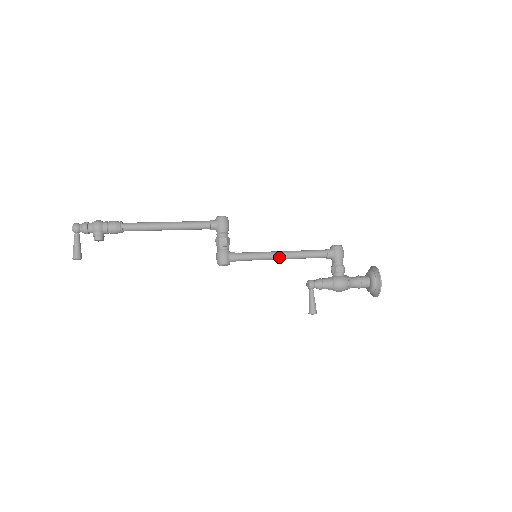
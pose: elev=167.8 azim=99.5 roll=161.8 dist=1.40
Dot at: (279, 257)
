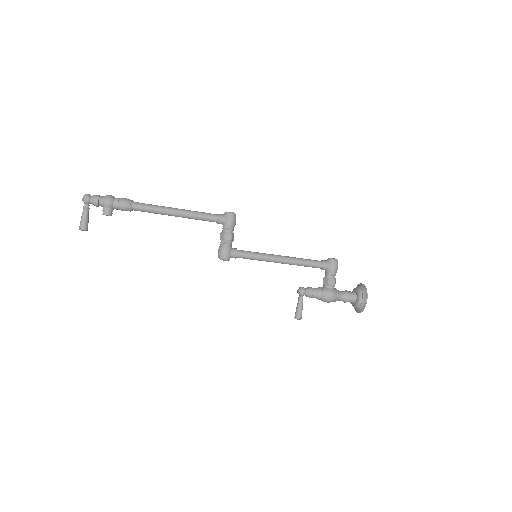
Dot at: (277, 261)
